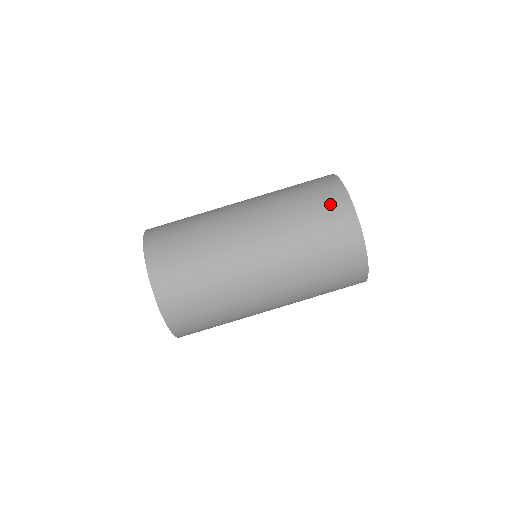
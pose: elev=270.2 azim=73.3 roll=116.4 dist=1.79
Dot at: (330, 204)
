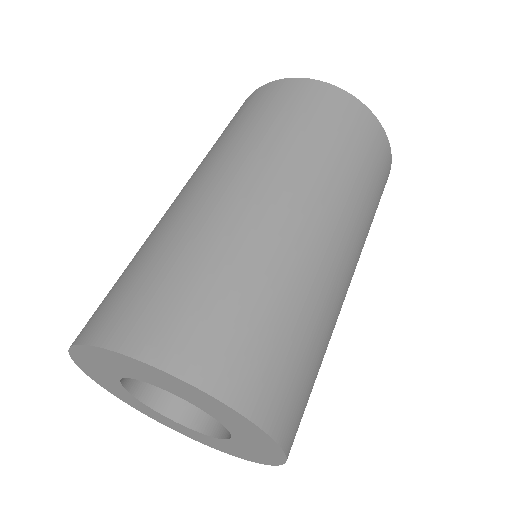
Dot at: occluded
